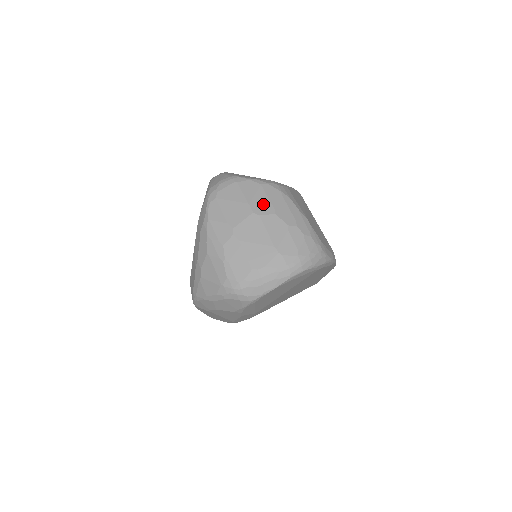
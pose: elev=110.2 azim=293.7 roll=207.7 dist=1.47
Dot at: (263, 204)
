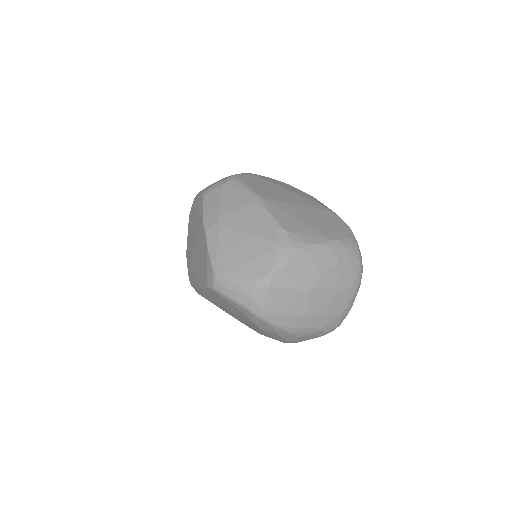
Dot at: (307, 277)
